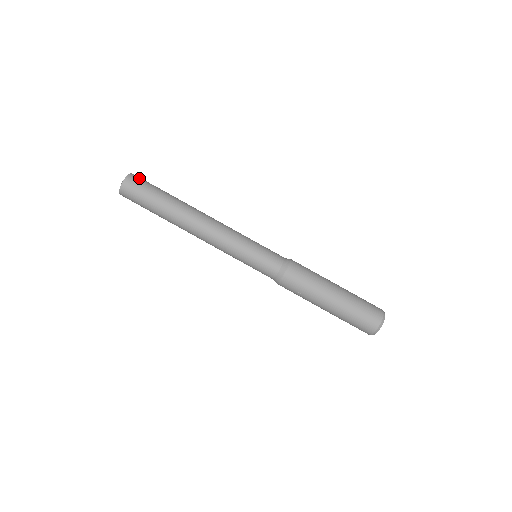
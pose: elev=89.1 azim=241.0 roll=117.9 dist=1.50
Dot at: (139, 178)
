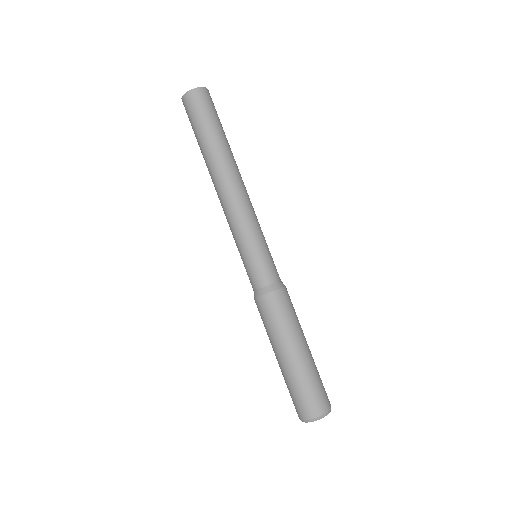
Dot at: (200, 99)
